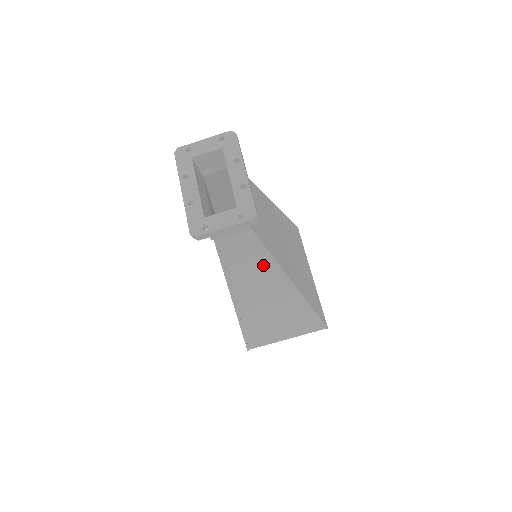
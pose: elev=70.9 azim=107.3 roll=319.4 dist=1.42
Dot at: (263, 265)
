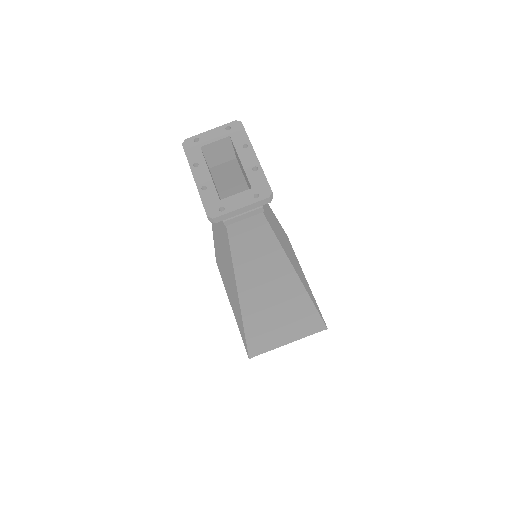
Dot at: (271, 255)
